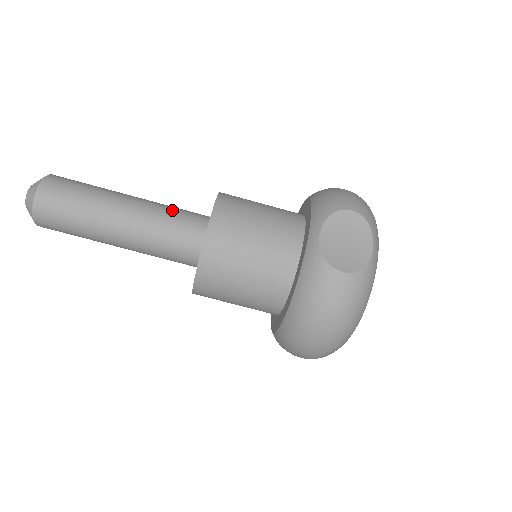
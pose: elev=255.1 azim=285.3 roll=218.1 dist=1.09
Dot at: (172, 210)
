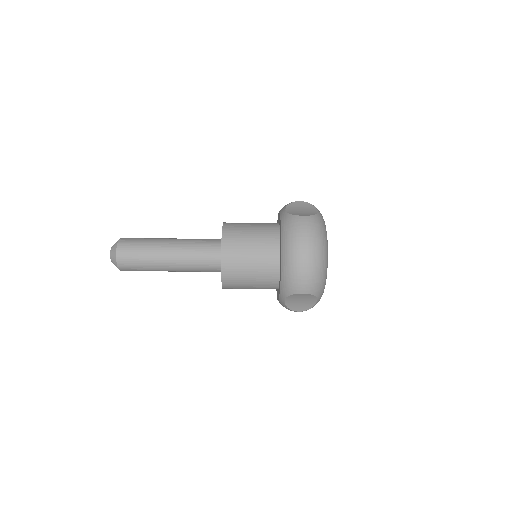
Dot at: (197, 262)
